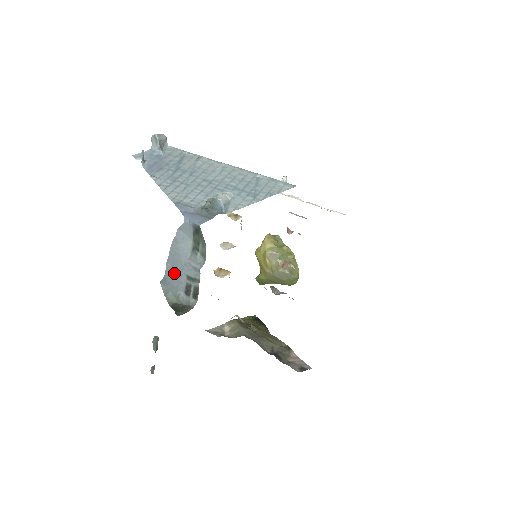
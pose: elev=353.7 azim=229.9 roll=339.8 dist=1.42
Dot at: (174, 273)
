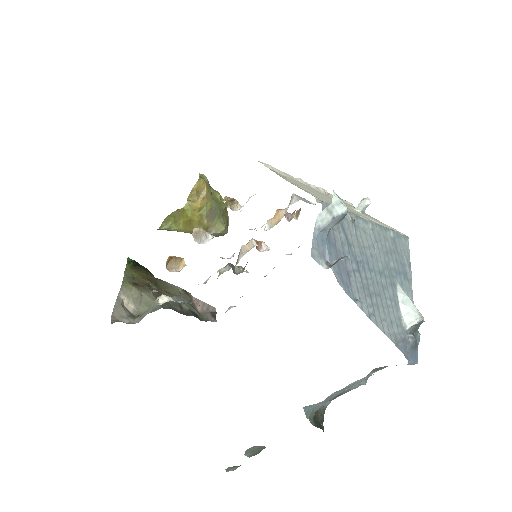
Dot at: (333, 396)
